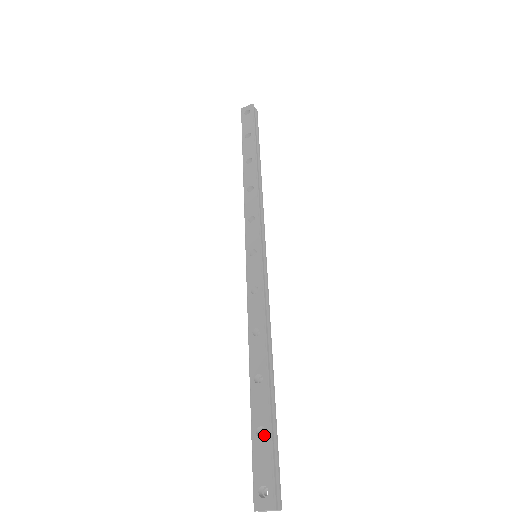
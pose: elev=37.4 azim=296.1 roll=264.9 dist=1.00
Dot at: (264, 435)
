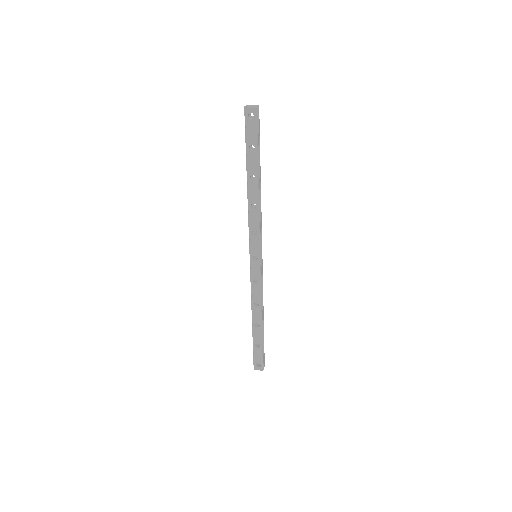
Dot at: (259, 347)
